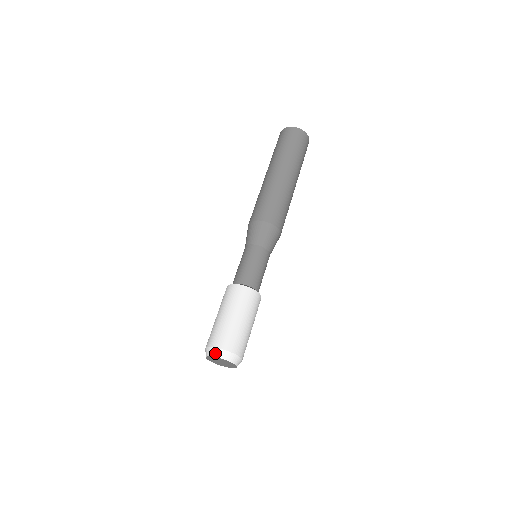
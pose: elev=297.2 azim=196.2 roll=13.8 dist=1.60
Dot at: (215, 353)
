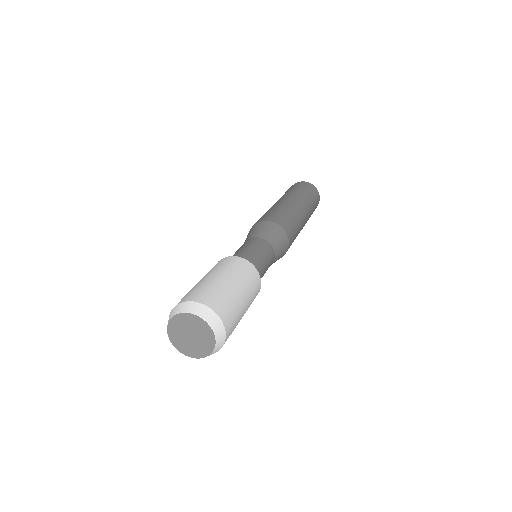
Dot at: (186, 307)
